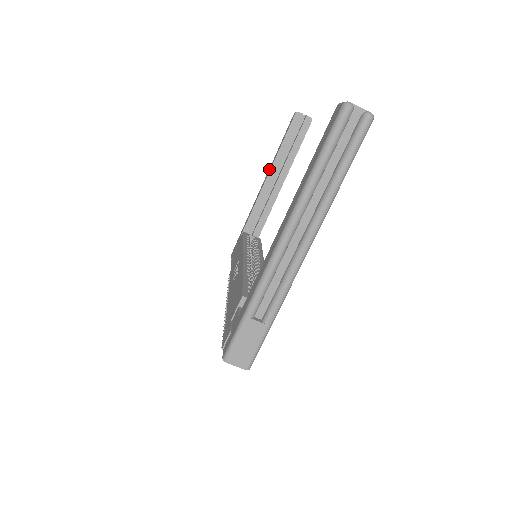
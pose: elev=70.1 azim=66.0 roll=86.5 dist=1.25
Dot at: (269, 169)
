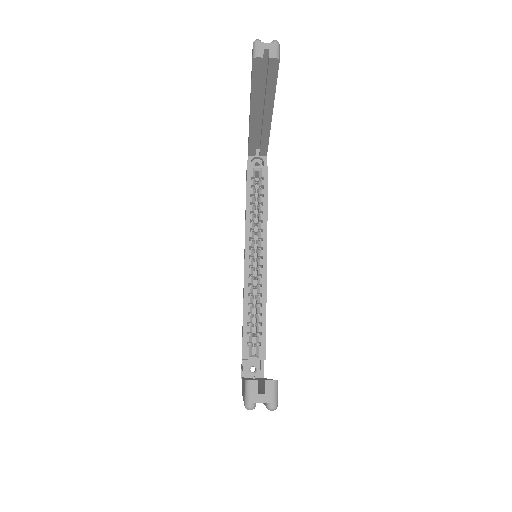
Dot at: occluded
